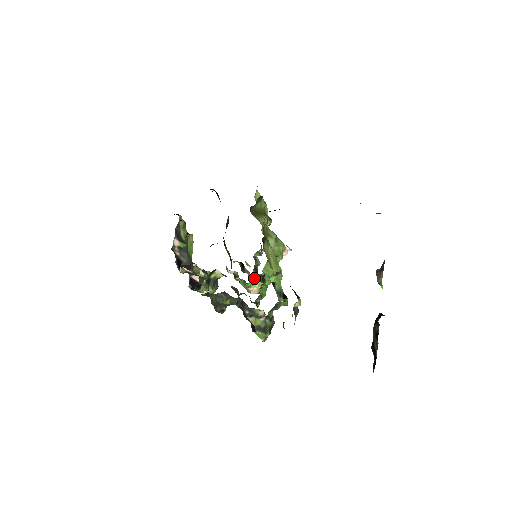
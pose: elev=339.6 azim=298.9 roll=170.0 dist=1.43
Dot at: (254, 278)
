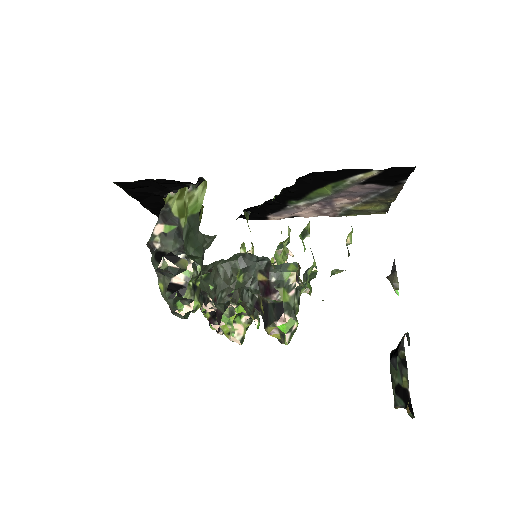
Dot at: occluded
